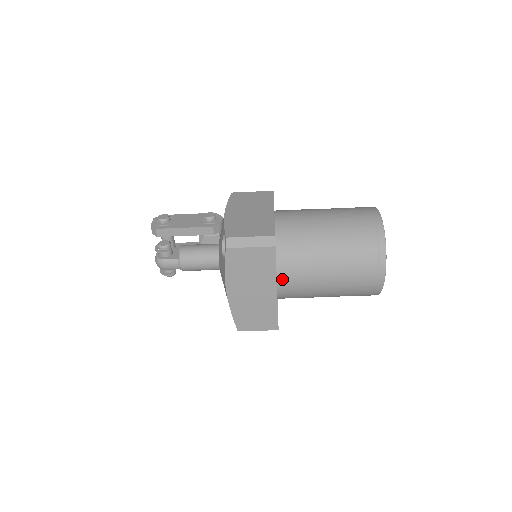
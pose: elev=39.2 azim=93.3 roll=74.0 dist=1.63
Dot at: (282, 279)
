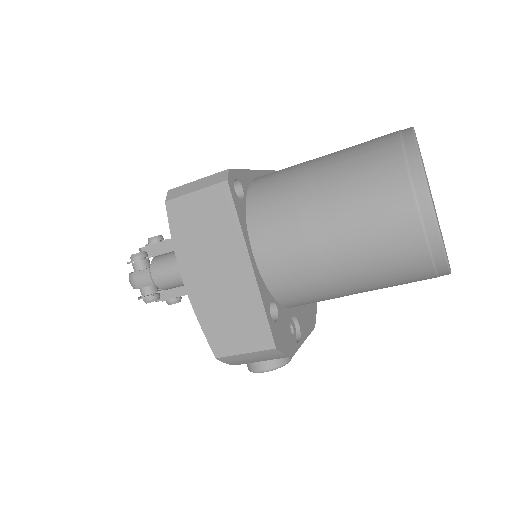
Dot at: (259, 246)
